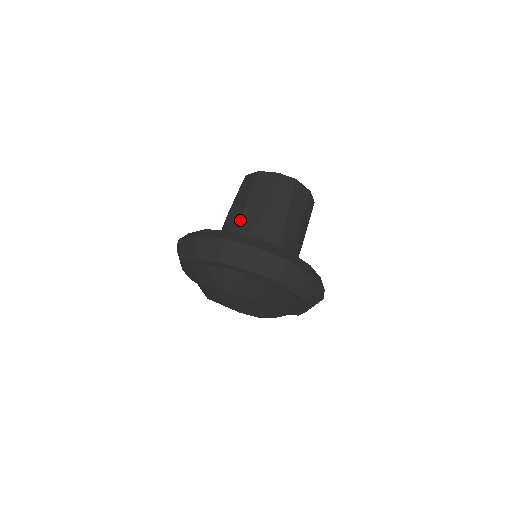
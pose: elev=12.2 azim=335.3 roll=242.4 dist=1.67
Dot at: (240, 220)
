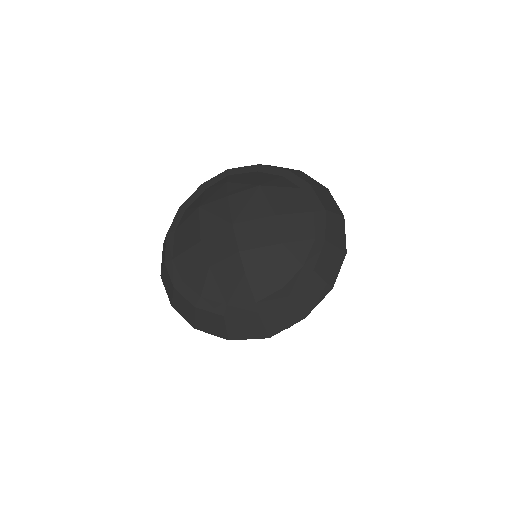
Dot at: occluded
